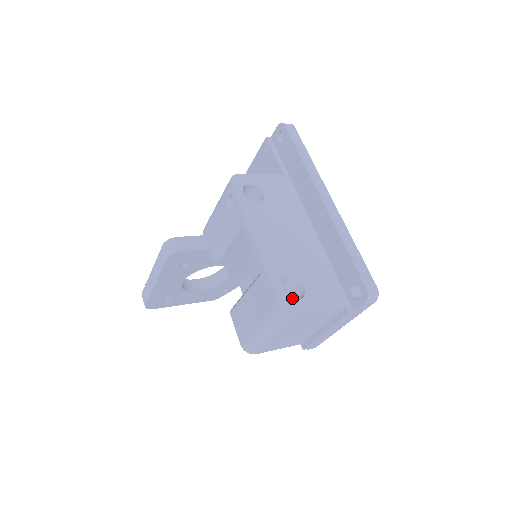
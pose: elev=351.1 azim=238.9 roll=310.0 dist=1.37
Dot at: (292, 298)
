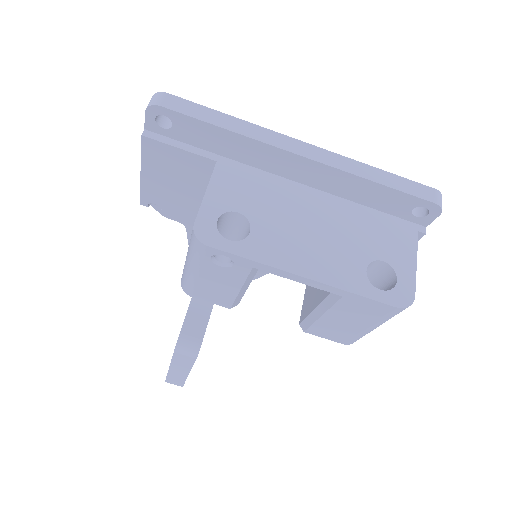
Dot at: (368, 274)
